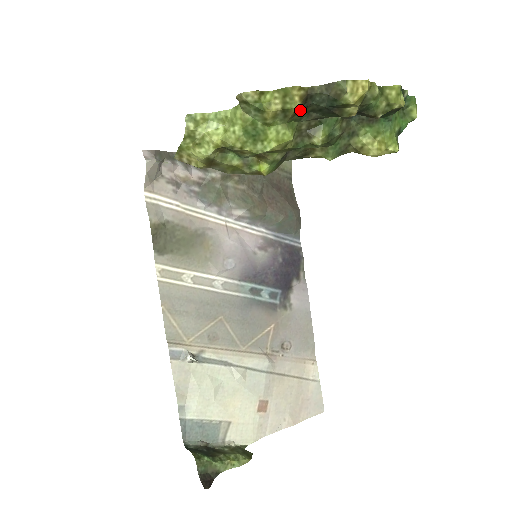
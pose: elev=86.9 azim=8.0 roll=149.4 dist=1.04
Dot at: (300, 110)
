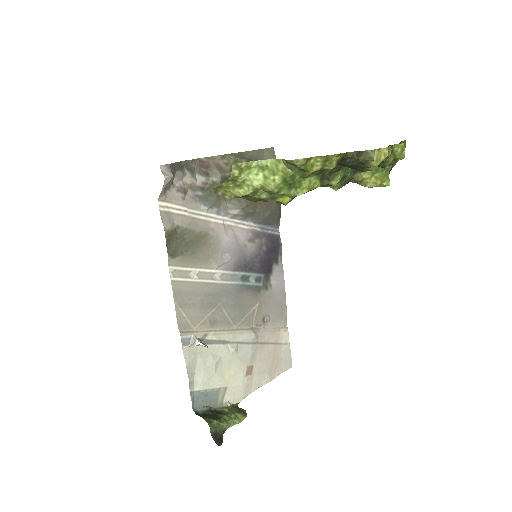
Dot at: occluded
